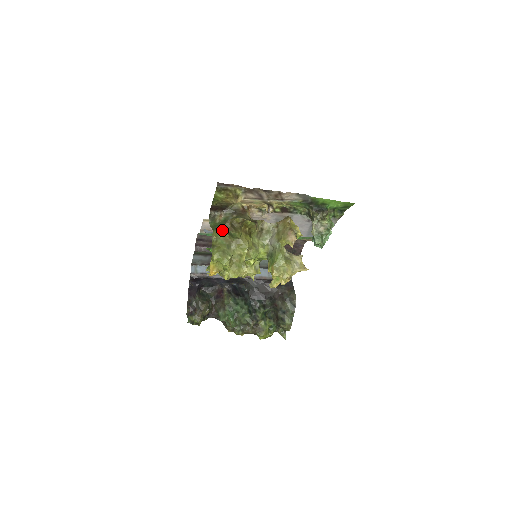
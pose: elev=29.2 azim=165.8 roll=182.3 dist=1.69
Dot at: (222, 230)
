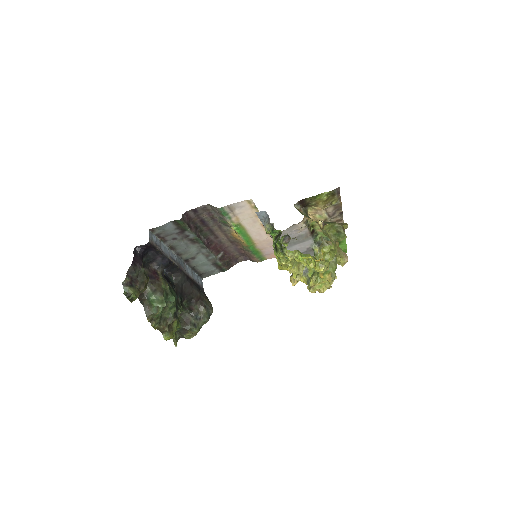
Dot at: (335, 227)
